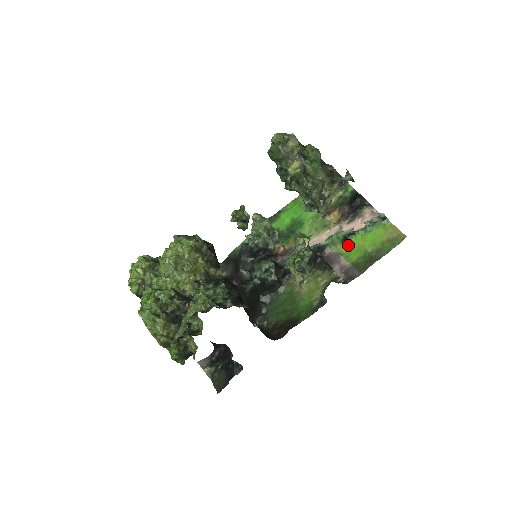
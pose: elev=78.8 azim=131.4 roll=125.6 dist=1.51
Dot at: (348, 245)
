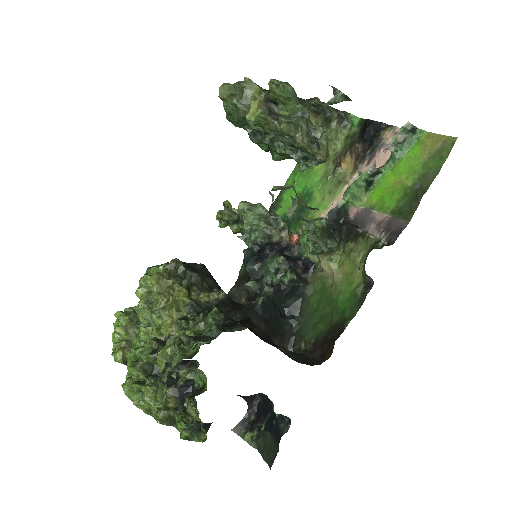
Dot at: (377, 191)
